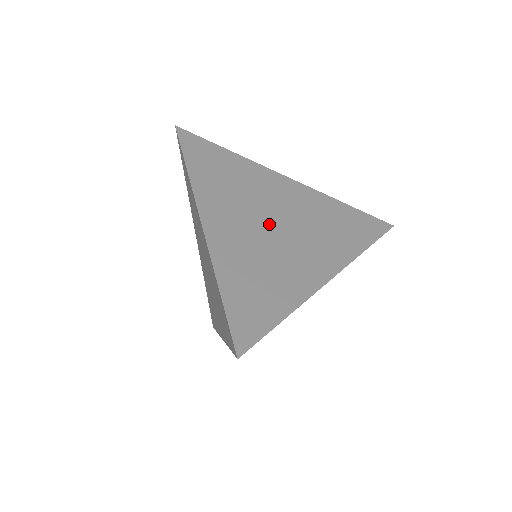
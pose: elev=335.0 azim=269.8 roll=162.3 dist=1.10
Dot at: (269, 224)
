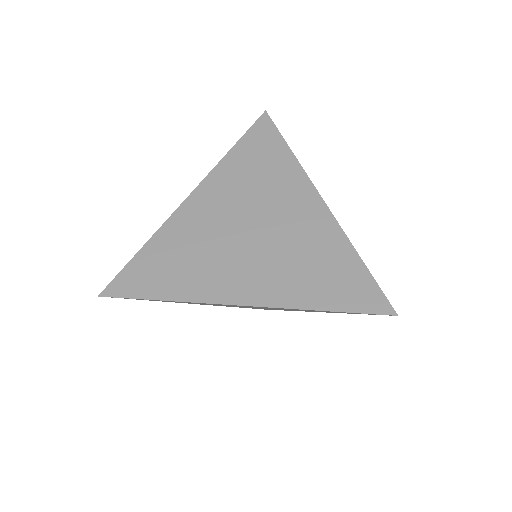
Dot at: (244, 227)
